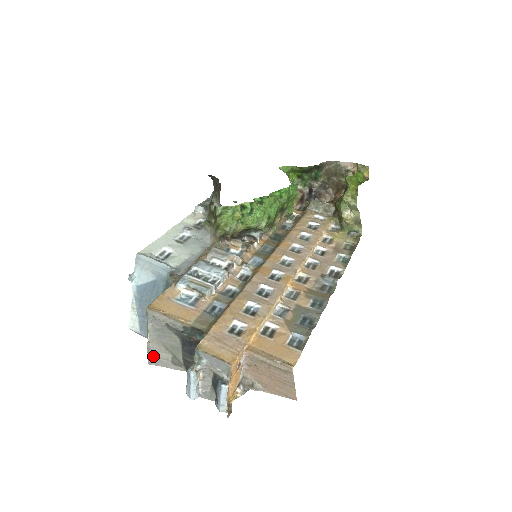
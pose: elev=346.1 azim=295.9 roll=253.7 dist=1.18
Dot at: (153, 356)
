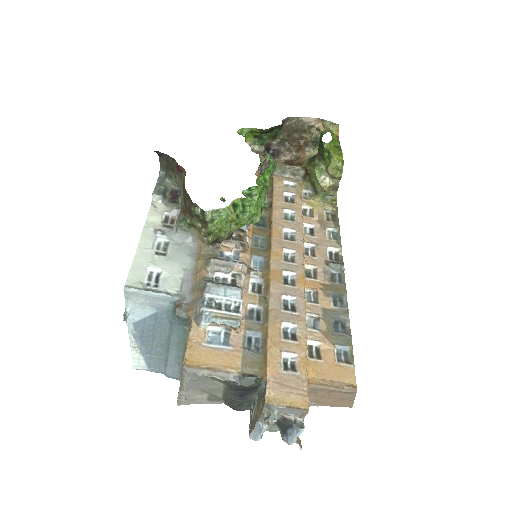
Dot at: (185, 399)
